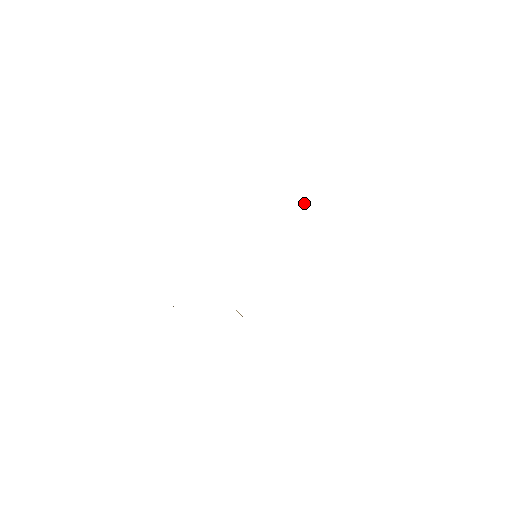
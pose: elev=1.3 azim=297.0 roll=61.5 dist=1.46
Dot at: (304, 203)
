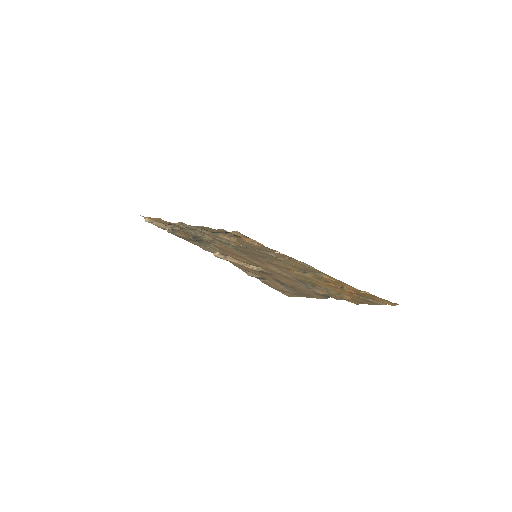
Dot at: (254, 266)
